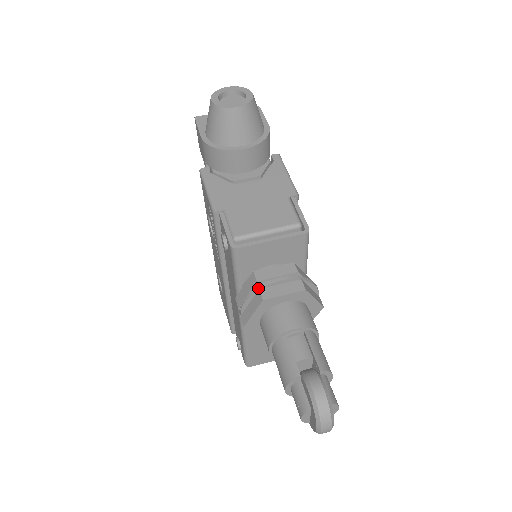
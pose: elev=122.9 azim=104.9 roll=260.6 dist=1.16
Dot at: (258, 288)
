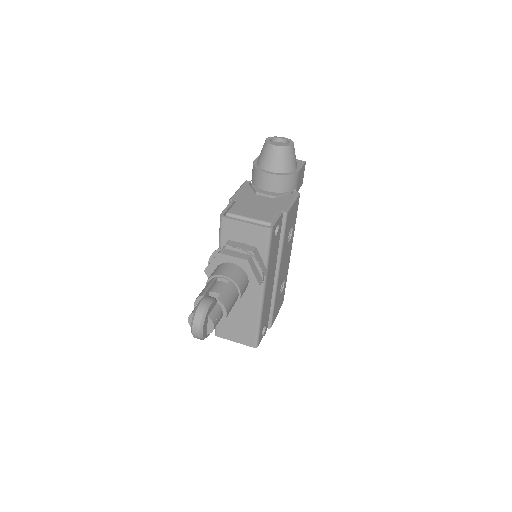
Dot at: (222, 247)
